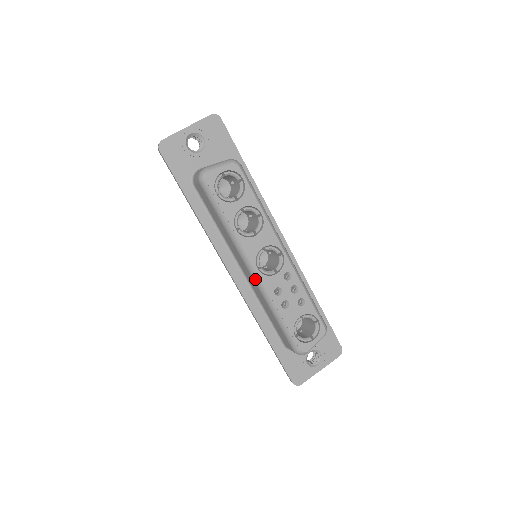
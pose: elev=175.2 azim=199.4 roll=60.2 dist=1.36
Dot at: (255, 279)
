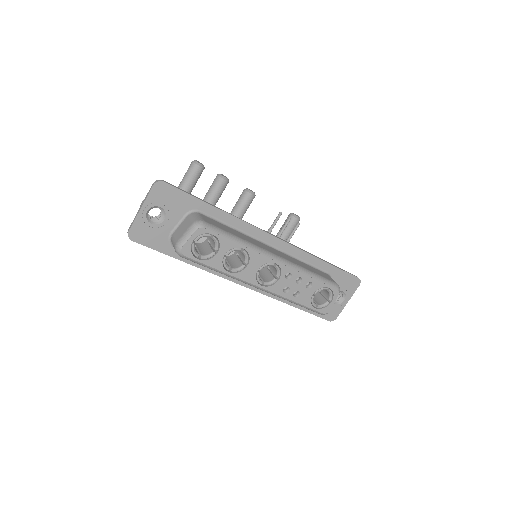
Dot at: occluded
